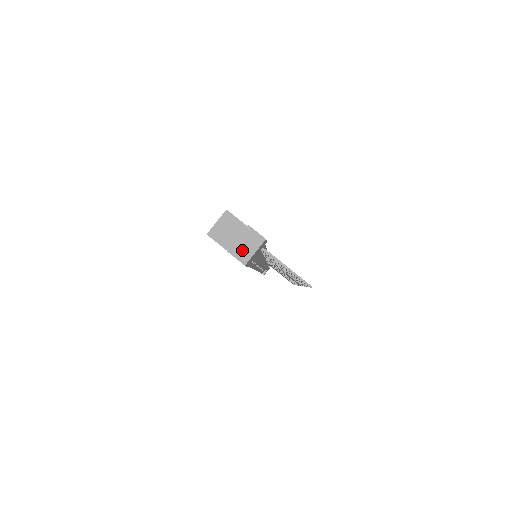
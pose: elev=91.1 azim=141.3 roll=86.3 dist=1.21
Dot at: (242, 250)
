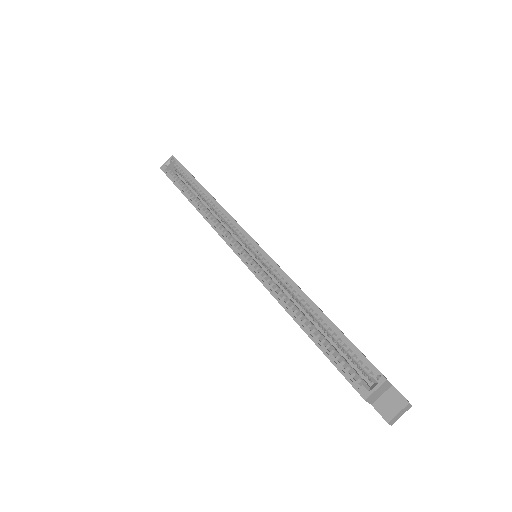
Dot at: (396, 418)
